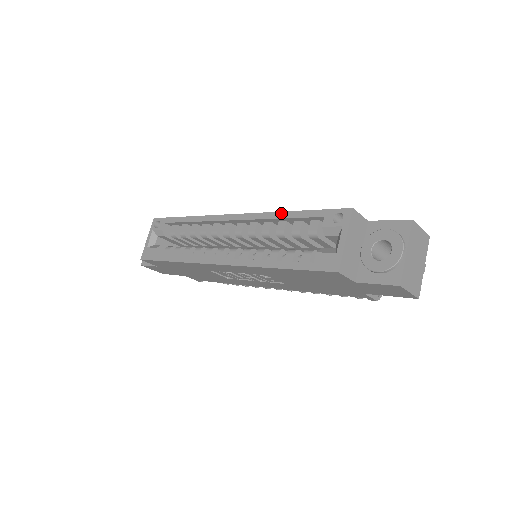
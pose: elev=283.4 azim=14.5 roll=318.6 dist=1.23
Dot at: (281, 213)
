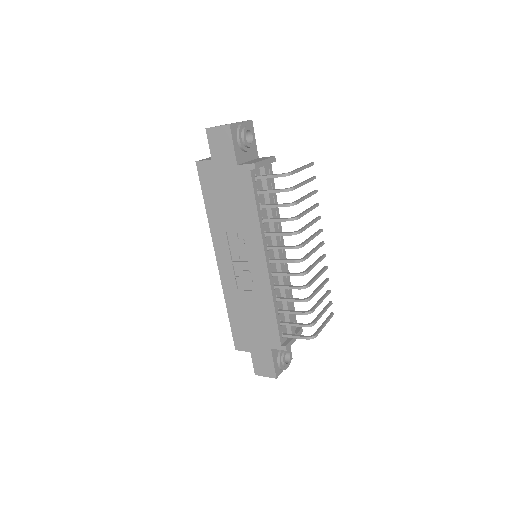
Dot at: occluded
